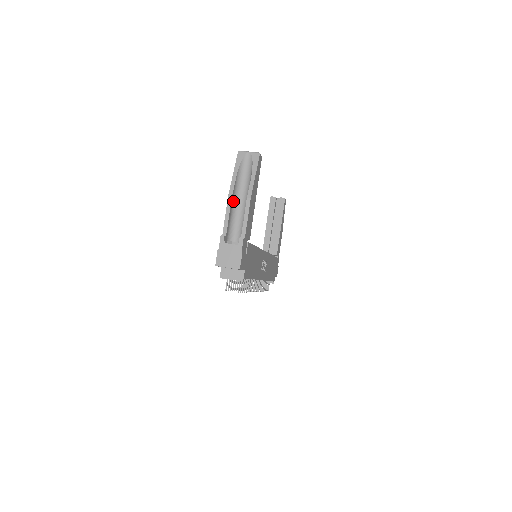
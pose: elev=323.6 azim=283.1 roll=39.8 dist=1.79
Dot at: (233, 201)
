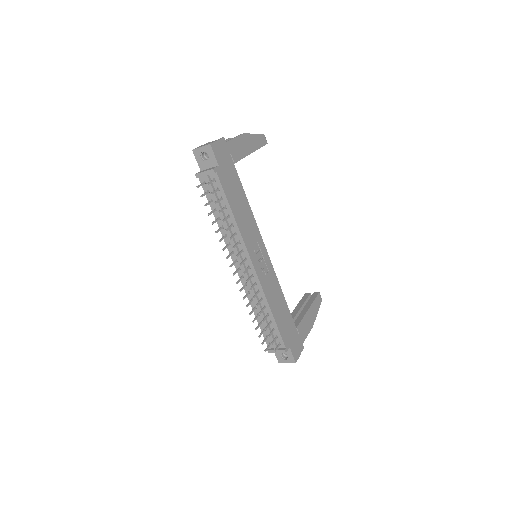
Dot at: occluded
